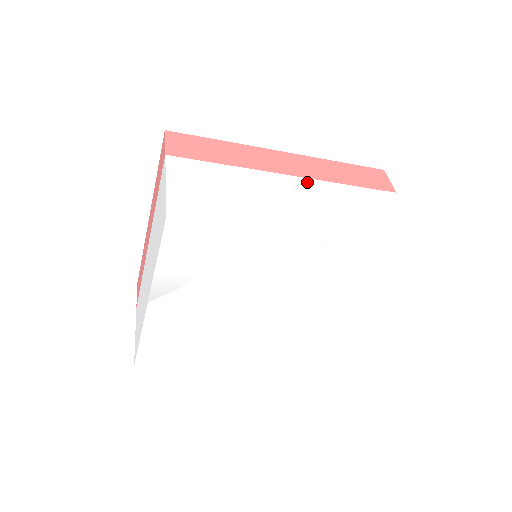
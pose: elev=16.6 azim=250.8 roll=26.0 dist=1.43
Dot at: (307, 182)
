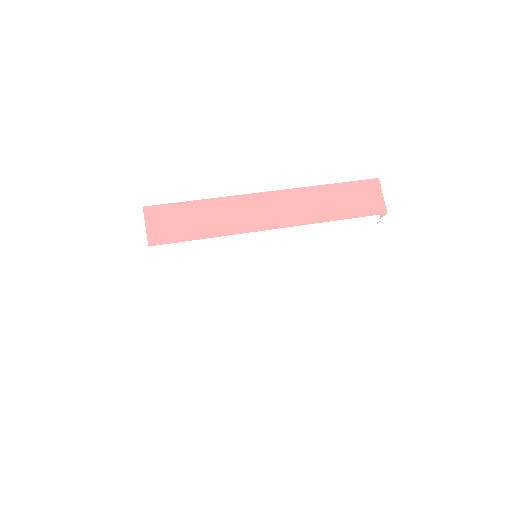
Dot at: (291, 234)
